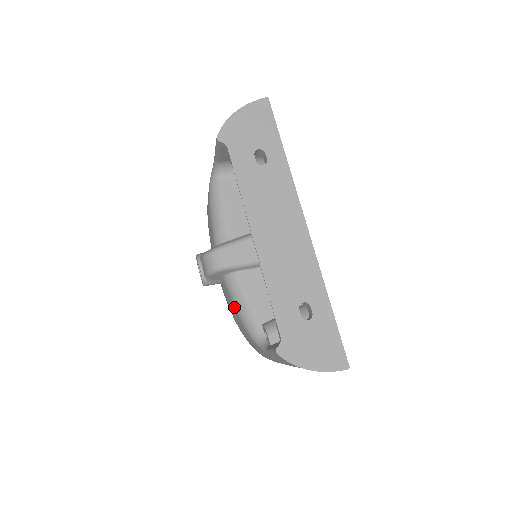
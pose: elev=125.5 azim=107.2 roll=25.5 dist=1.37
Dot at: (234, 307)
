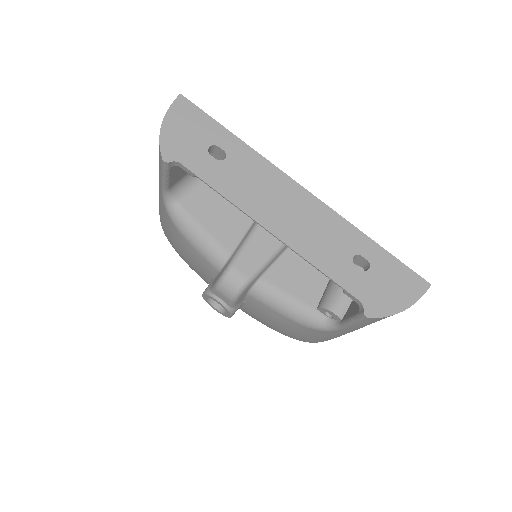
Dot at: (277, 313)
